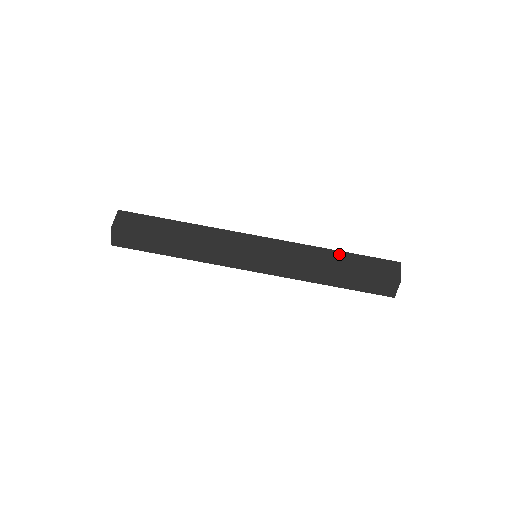
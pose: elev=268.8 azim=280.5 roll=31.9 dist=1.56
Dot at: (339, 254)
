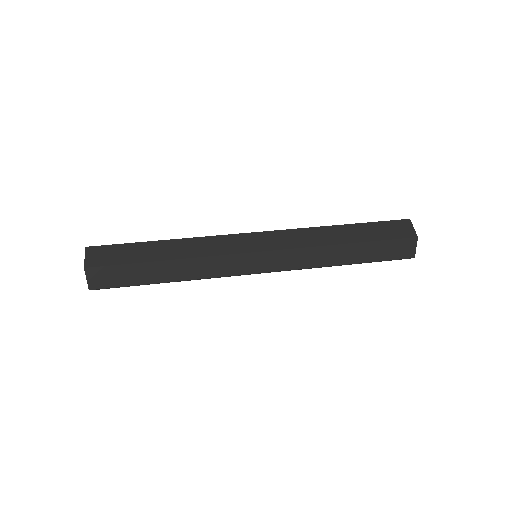
Dot at: (345, 228)
